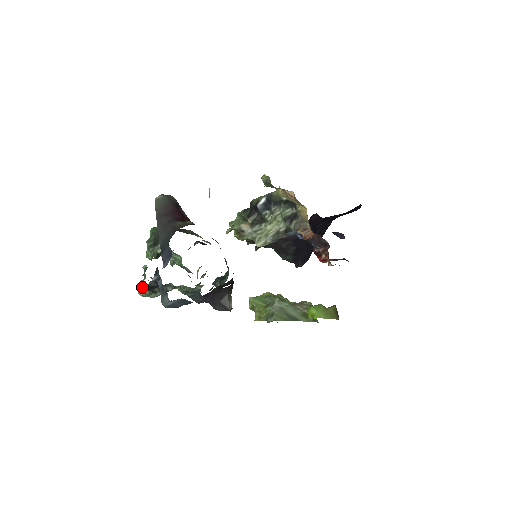
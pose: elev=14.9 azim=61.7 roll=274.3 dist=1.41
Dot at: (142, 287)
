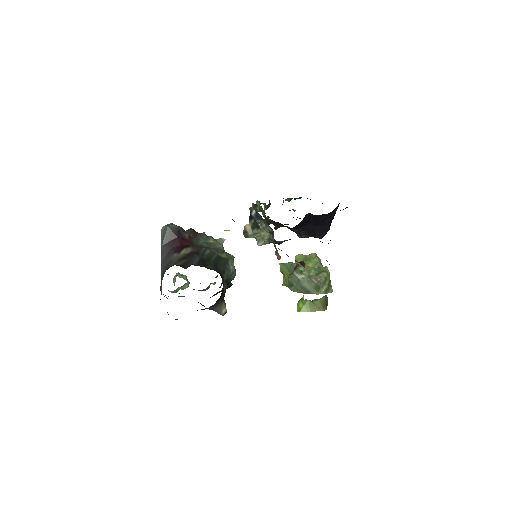
Dot at: occluded
